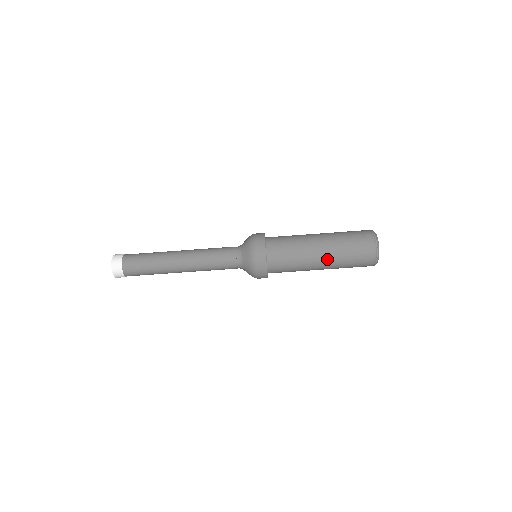
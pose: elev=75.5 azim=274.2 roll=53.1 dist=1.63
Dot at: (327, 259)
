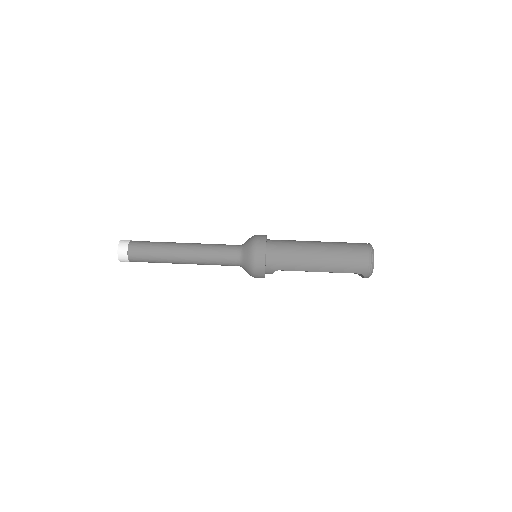
Dot at: (324, 251)
